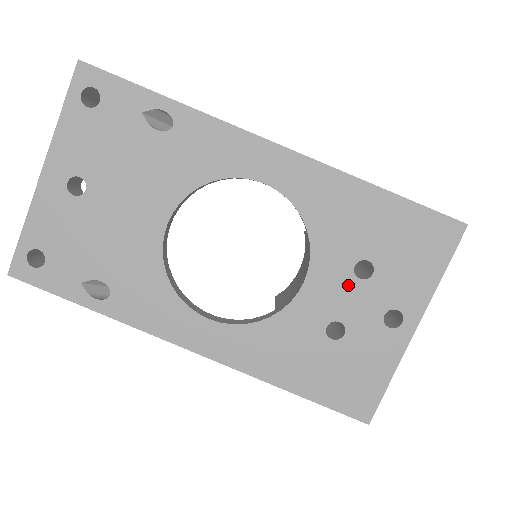
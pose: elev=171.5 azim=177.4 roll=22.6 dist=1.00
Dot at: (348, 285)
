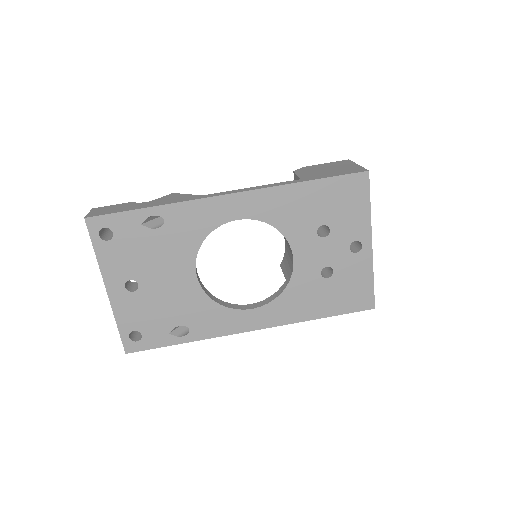
Dot at: (319, 245)
